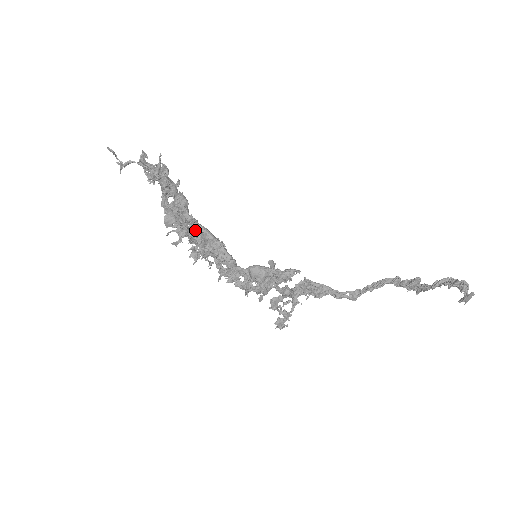
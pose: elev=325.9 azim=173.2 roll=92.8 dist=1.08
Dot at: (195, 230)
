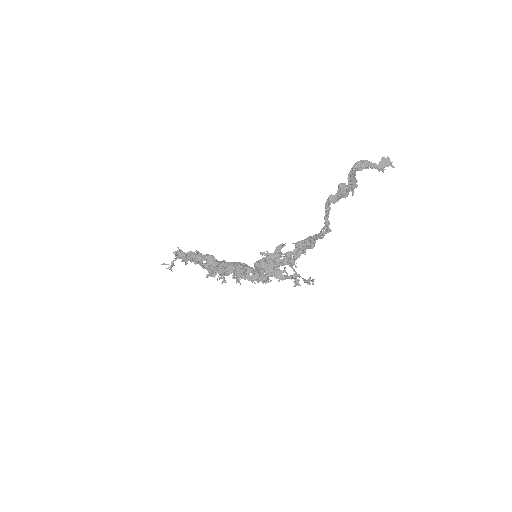
Dot at: (219, 269)
